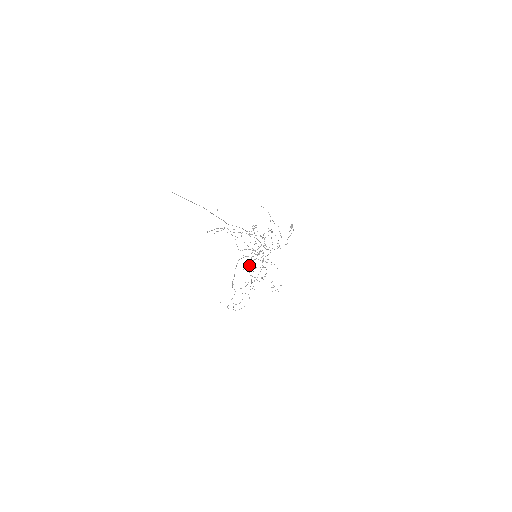
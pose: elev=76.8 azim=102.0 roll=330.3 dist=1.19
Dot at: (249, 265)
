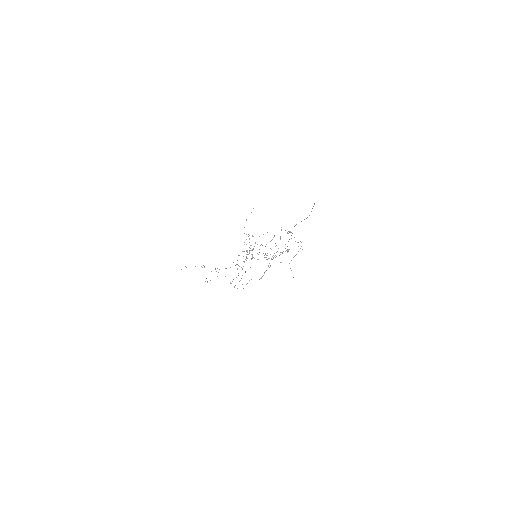
Dot at: (245, 259)
